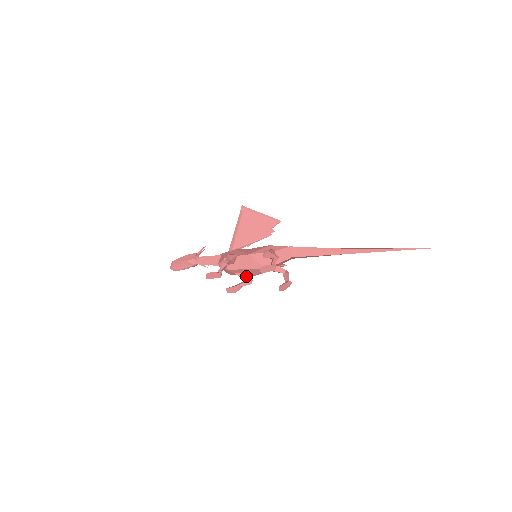
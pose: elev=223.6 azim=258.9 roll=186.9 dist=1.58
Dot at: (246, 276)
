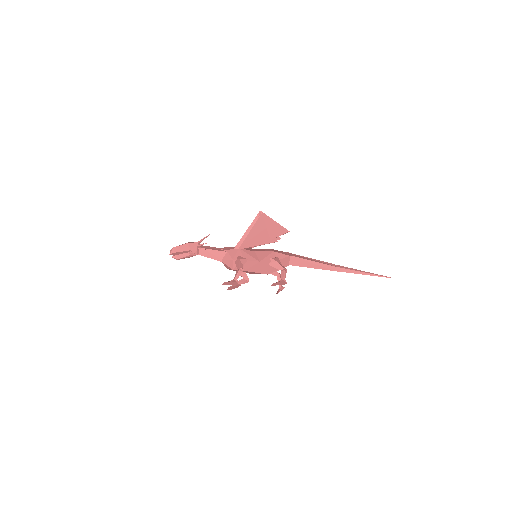
Dot at: (245, 275)
